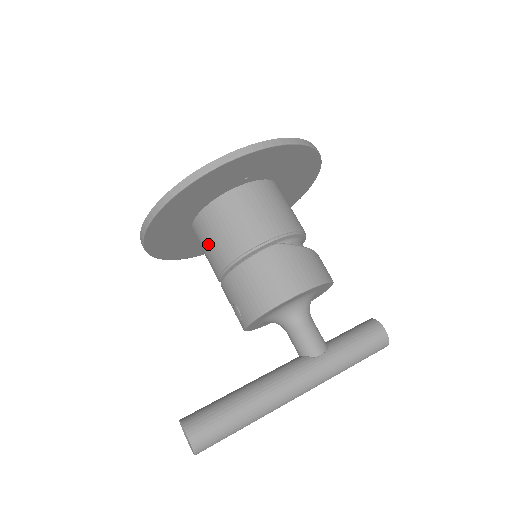
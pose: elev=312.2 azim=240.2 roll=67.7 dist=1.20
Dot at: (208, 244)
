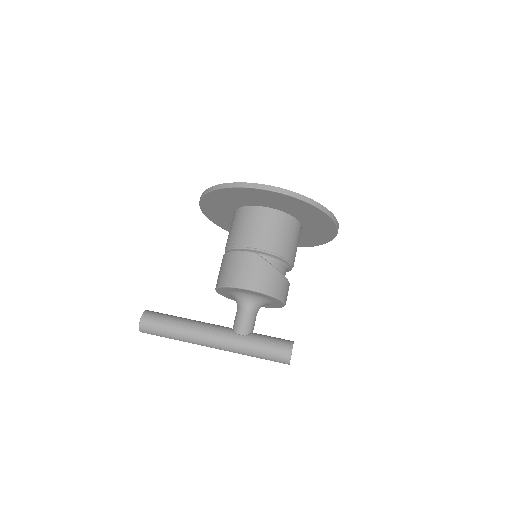
Dot at: (230, 230)
